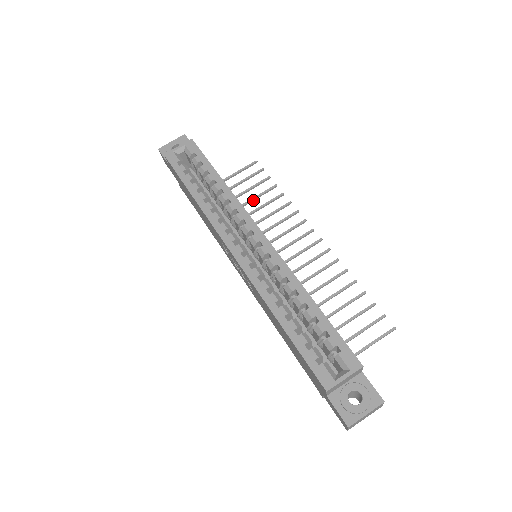
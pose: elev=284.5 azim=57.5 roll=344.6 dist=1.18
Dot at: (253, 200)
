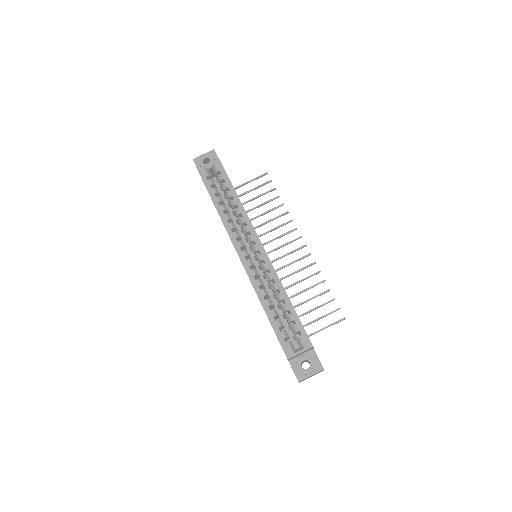
Dot at: (260, 206)
